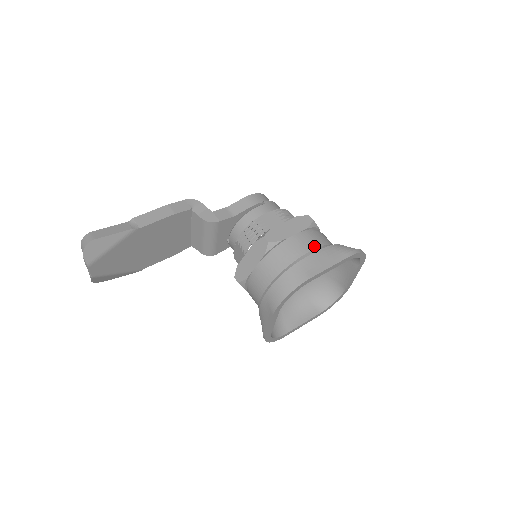
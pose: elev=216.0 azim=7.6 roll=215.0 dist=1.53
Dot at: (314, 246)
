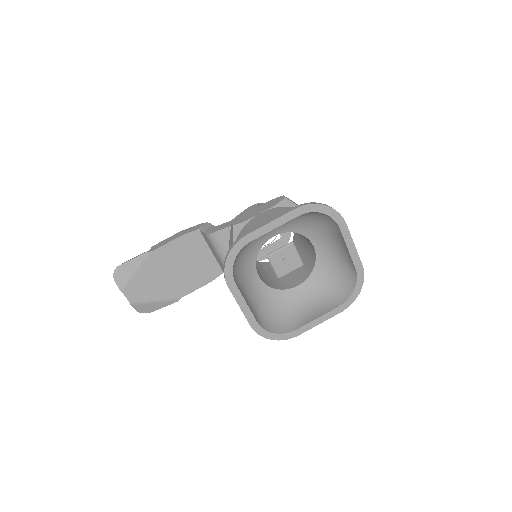
Dot at: occluded
